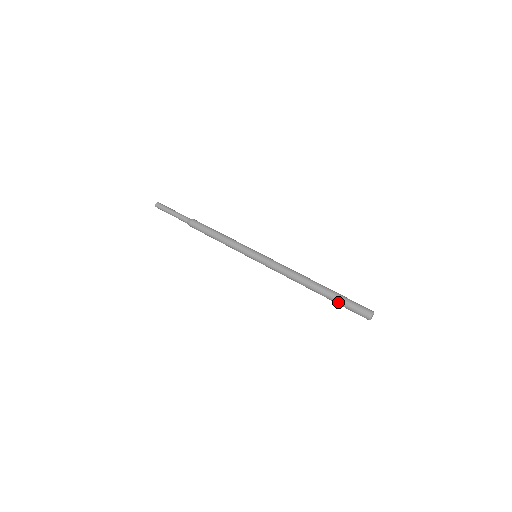
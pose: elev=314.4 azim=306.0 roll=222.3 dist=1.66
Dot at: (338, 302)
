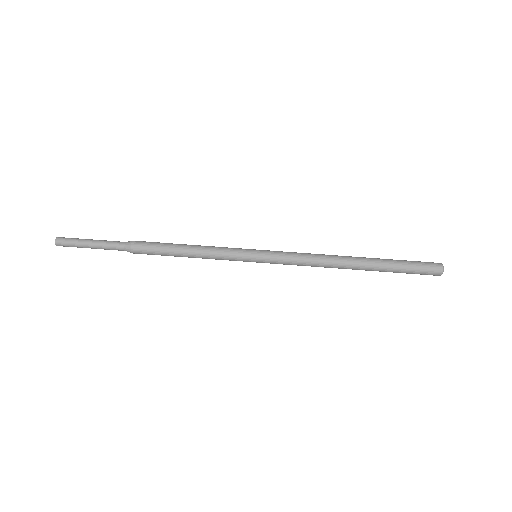
Dot at: (396, 270)
